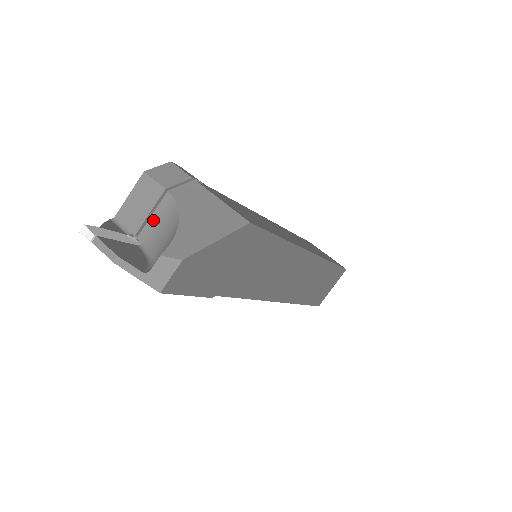
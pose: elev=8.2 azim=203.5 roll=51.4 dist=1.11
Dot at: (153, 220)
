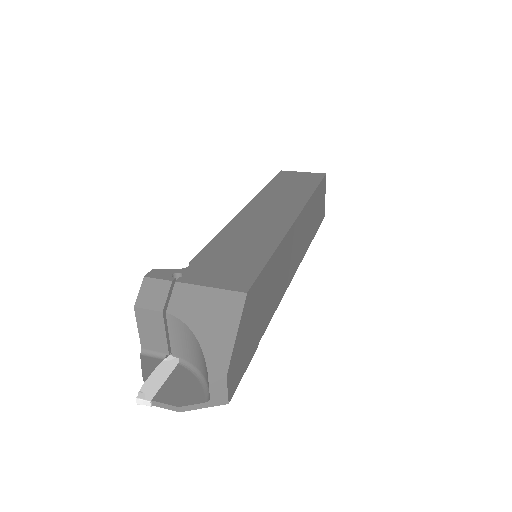
Dot at: (173, 339)
